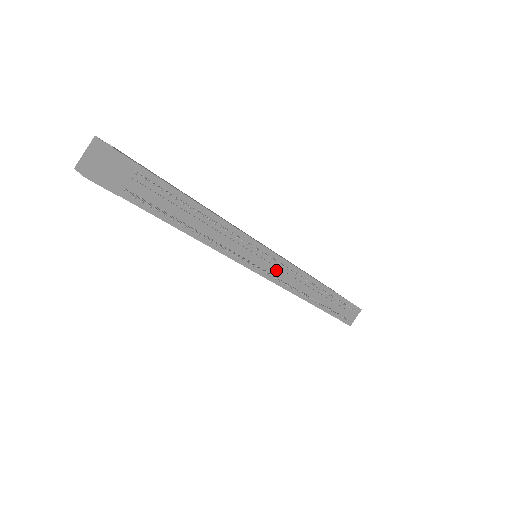
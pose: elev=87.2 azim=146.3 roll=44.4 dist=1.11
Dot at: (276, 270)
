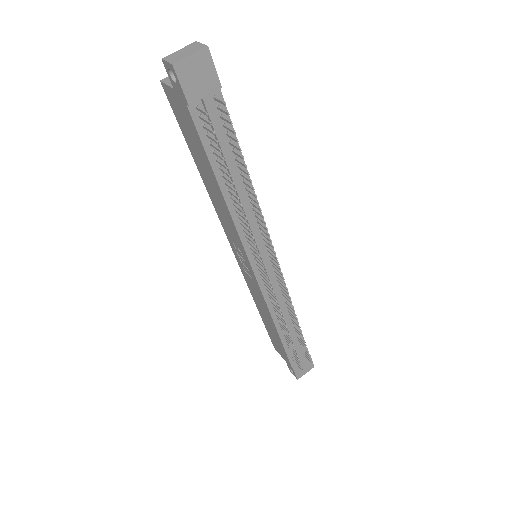
Dot at: (270, 277)
